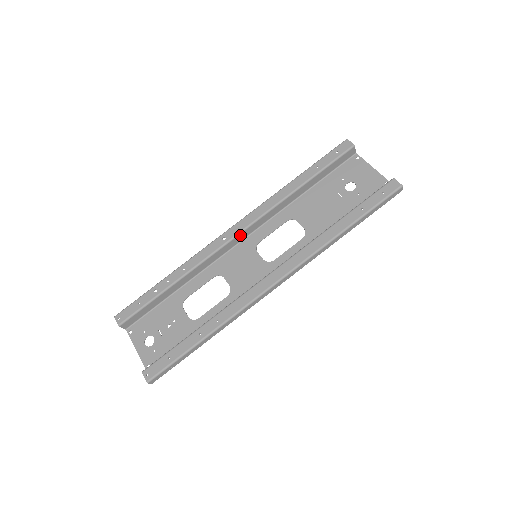
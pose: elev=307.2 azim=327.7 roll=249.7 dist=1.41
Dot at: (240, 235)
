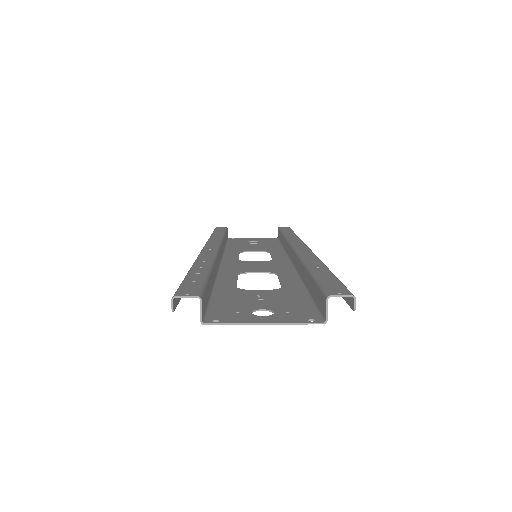
Dot at: (220, 251)
